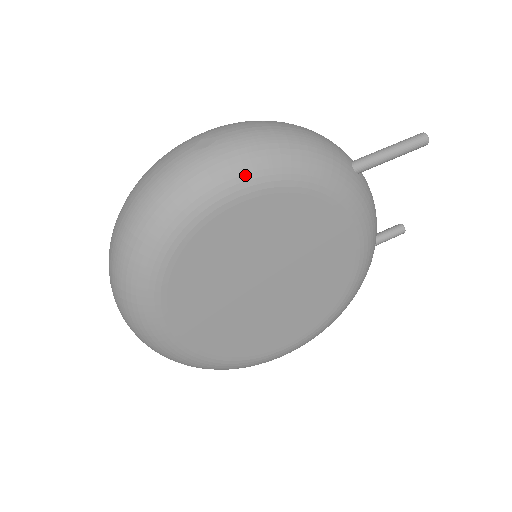
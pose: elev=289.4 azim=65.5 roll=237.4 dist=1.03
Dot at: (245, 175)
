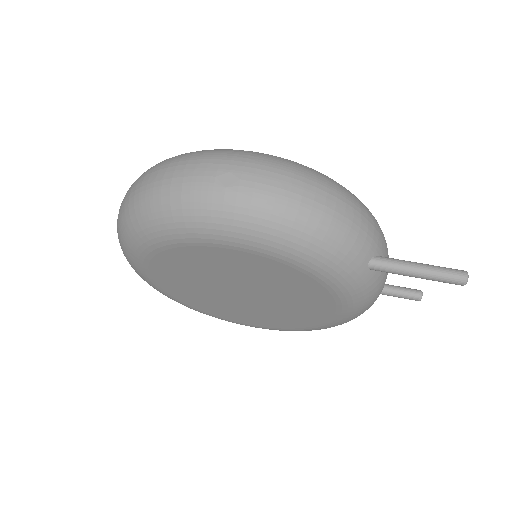
Dot at: (244, 234)
